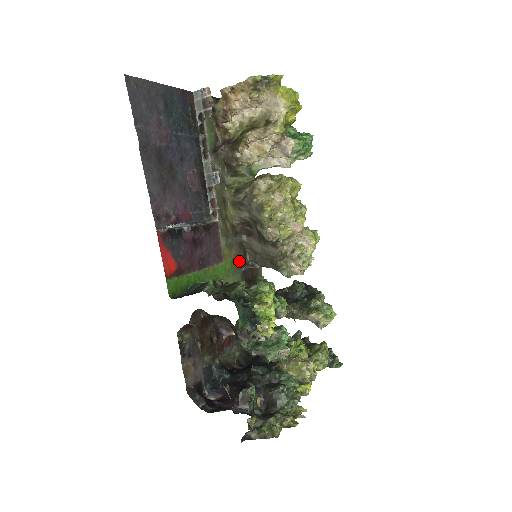
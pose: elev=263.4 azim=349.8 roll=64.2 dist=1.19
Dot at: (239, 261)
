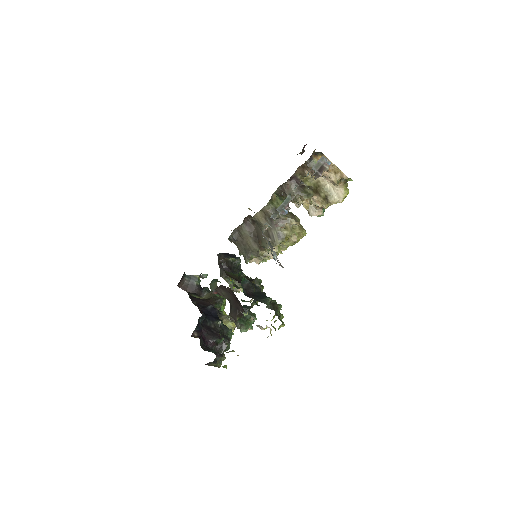
Dot at: occluded
